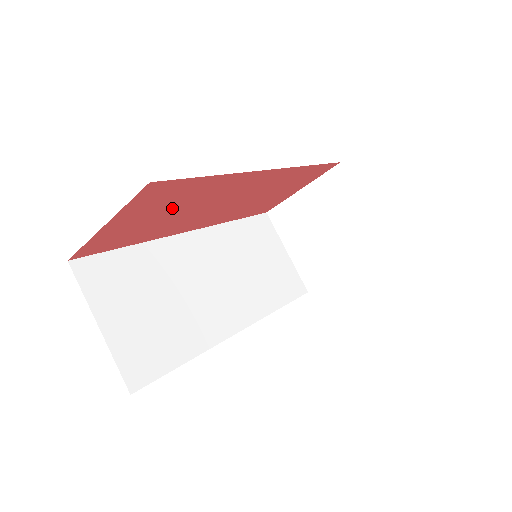
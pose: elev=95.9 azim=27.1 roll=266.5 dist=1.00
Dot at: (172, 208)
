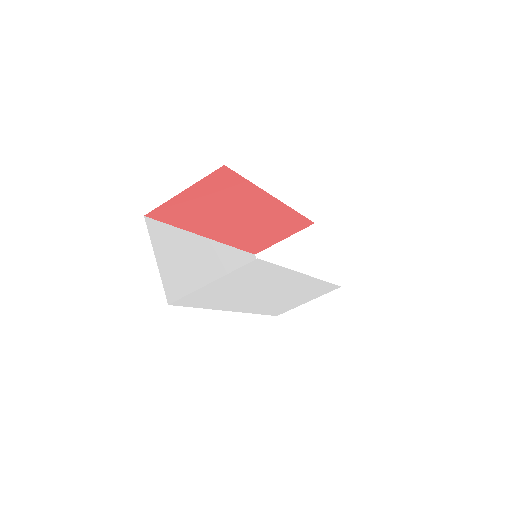
Dot at: (217, 201)
